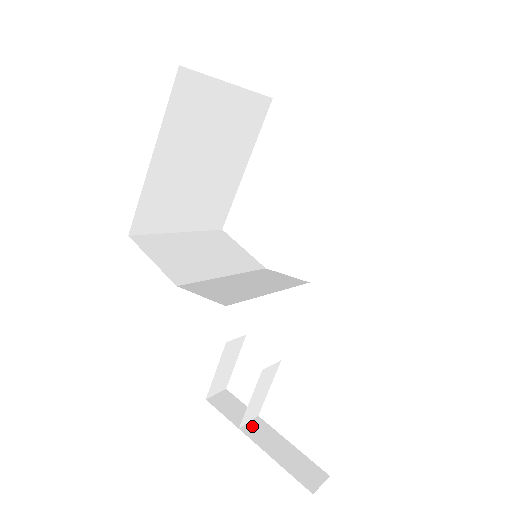
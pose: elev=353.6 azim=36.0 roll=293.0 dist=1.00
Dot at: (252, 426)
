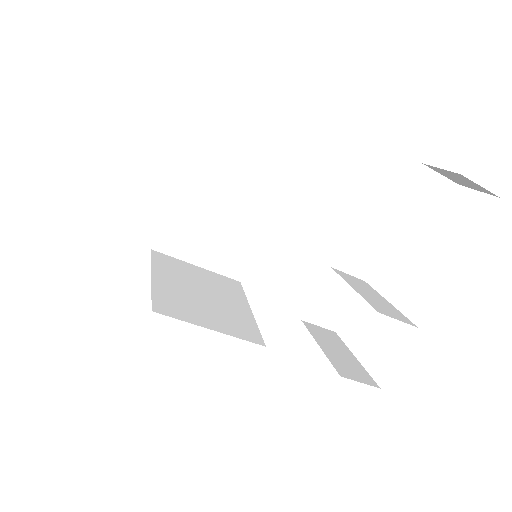
Dot at: occluded
